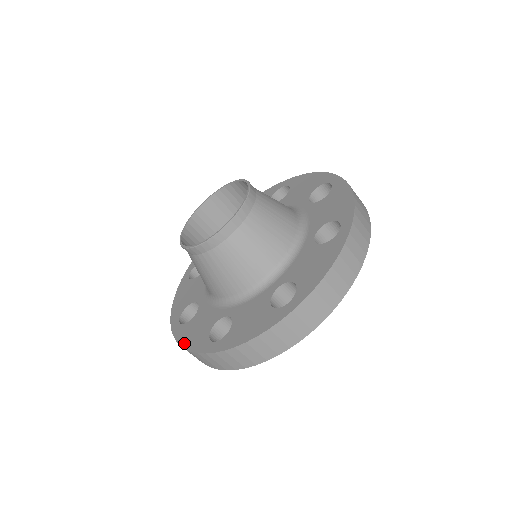
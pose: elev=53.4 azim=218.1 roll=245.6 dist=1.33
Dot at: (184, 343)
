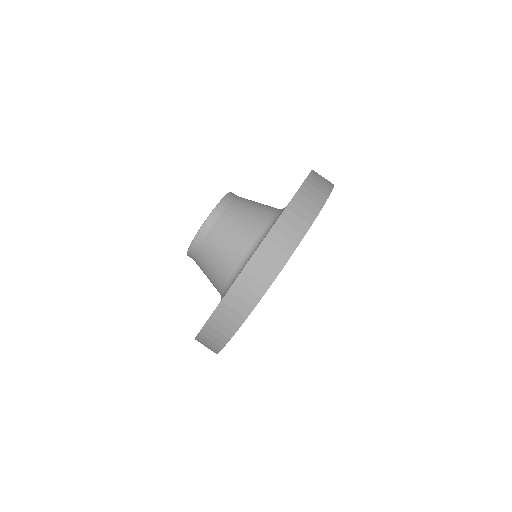
Dot at: occluded
